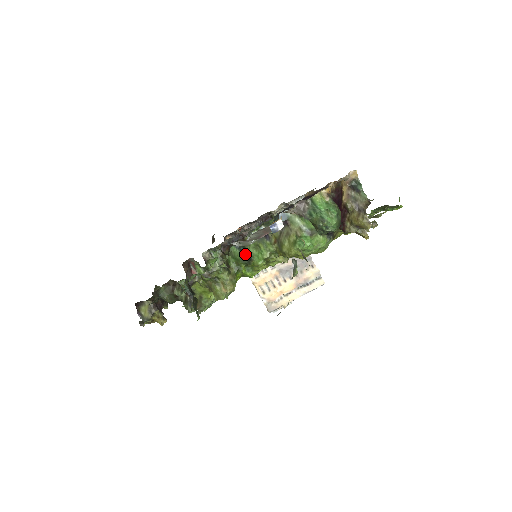
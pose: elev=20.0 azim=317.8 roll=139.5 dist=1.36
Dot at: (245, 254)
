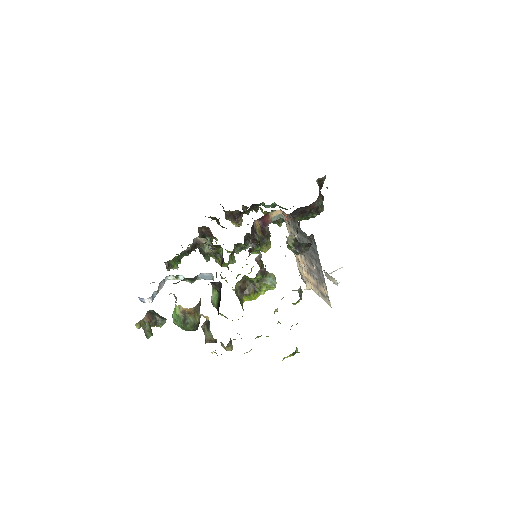
Dot at: occluded
